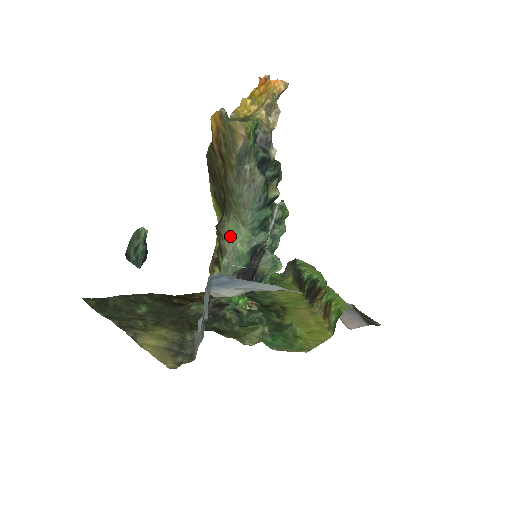
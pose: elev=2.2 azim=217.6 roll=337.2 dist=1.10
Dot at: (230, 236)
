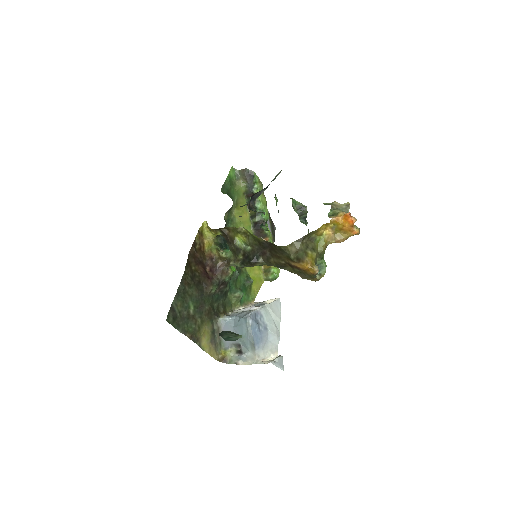
Dot at: occluded
